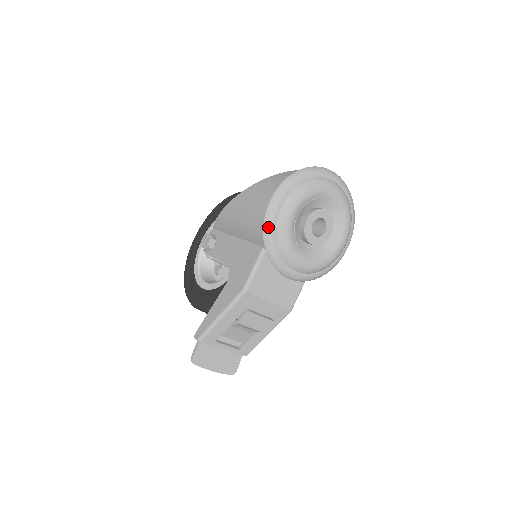
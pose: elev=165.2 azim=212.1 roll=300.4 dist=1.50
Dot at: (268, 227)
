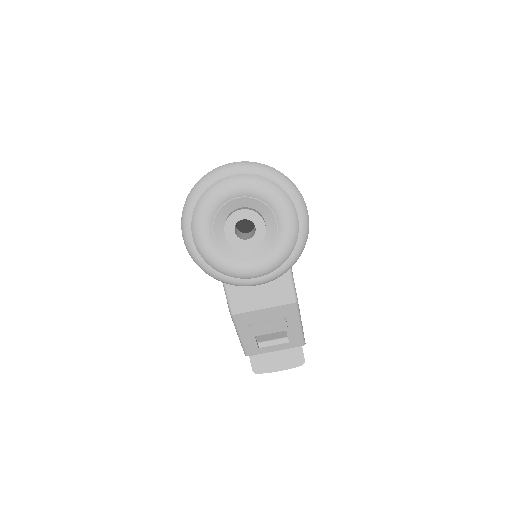
Dot at: (198, 263)
